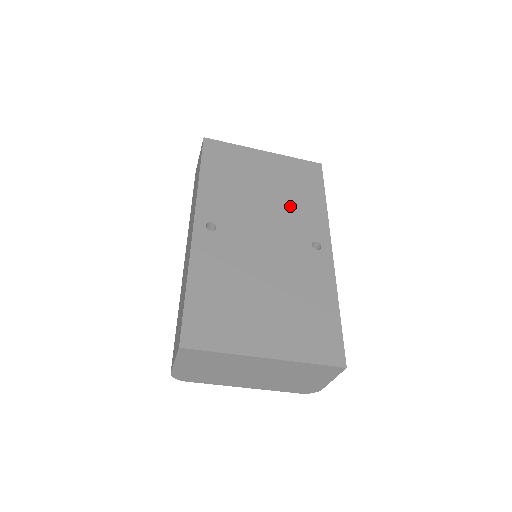
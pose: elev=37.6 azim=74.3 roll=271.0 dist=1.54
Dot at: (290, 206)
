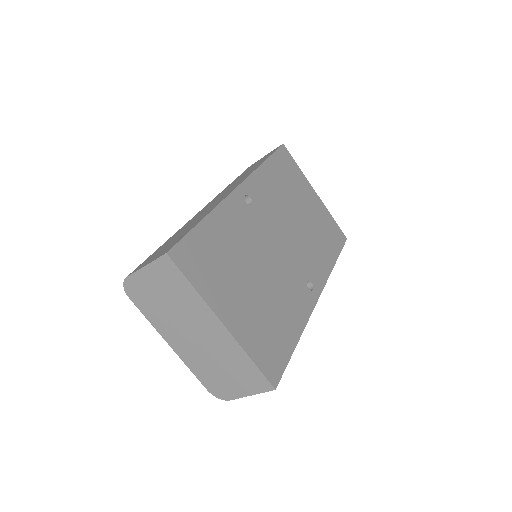
Dot at: (310, 243)
